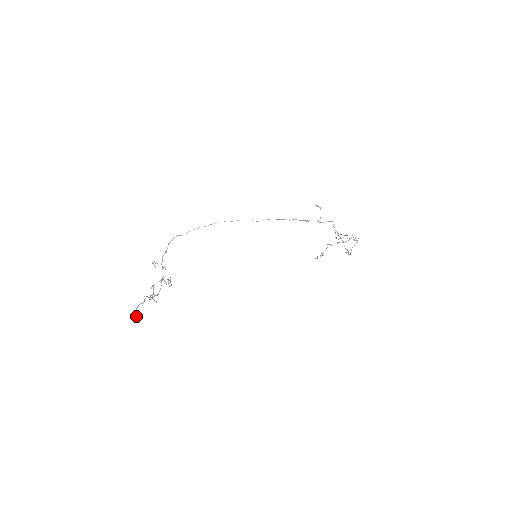
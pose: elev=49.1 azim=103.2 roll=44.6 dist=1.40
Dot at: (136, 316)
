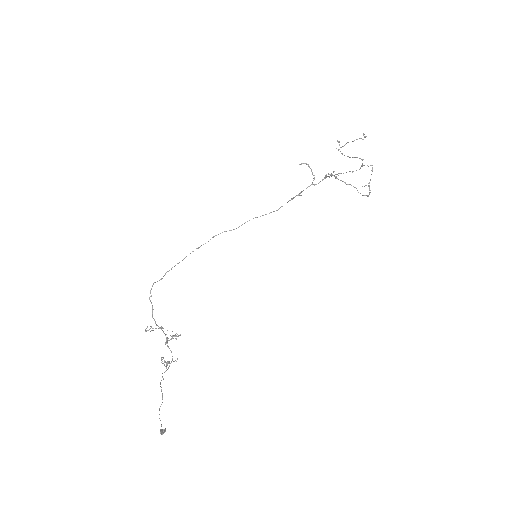
Dot at: (164, 432)
